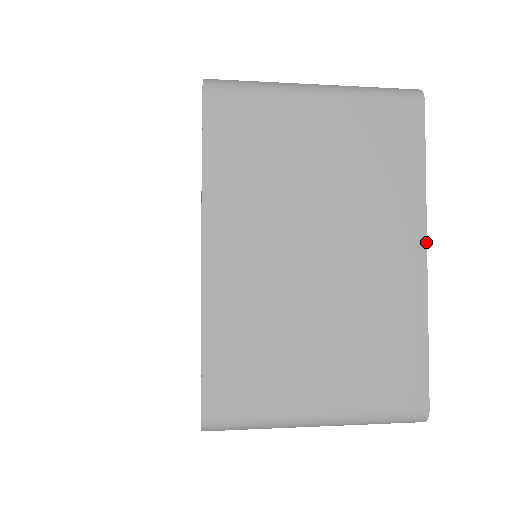
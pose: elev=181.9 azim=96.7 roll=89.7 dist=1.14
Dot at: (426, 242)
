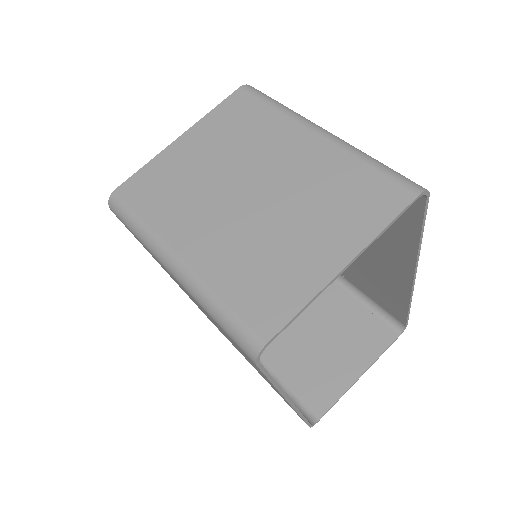
Dot at: (288, 402)
